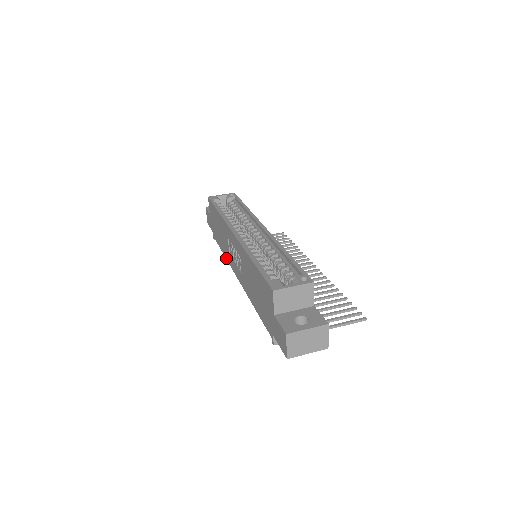
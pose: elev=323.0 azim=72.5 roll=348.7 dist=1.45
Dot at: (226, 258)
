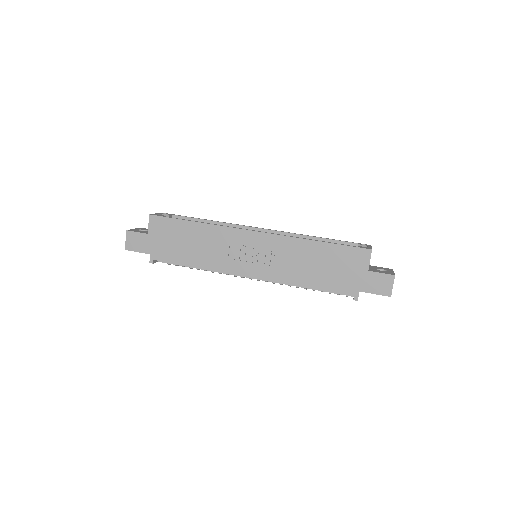
Dot at: (210, 268)
